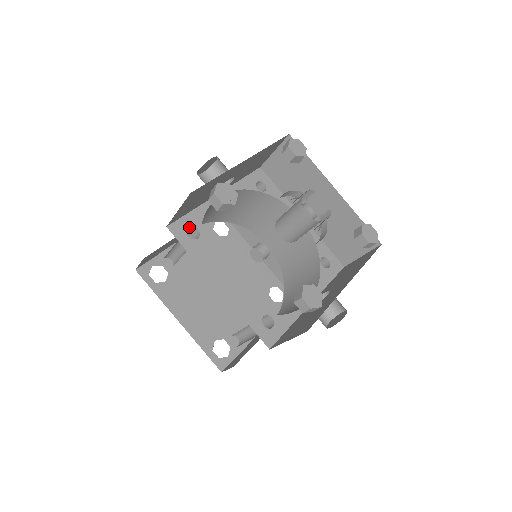
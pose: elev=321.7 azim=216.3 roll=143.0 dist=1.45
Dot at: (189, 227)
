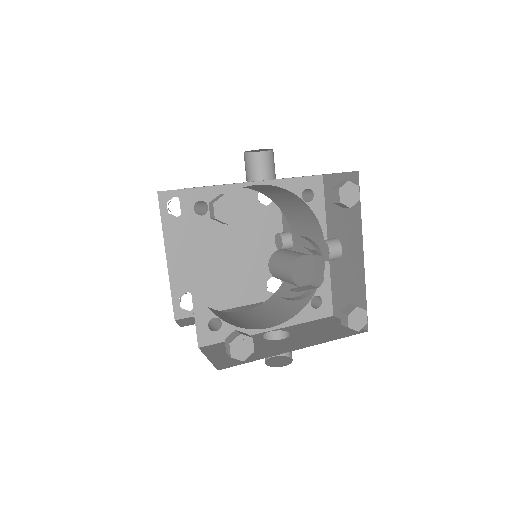
Dot at: (201, 200)
